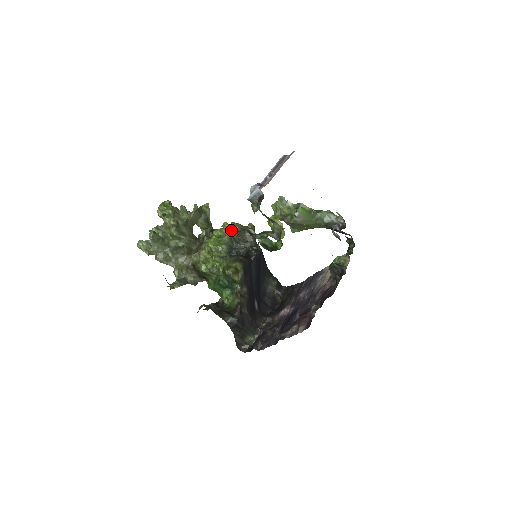
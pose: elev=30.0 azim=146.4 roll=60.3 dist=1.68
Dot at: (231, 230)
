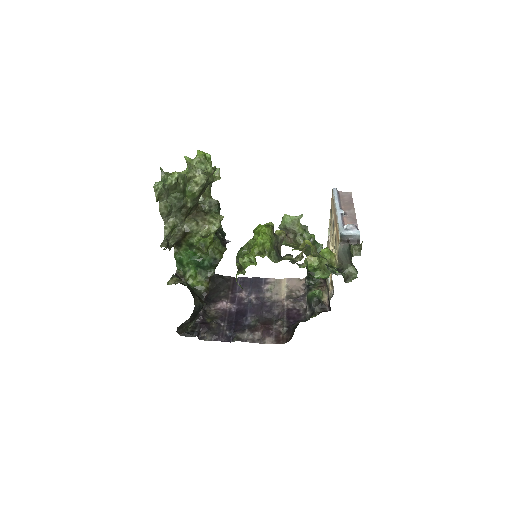
Dot at: (312, 251)
